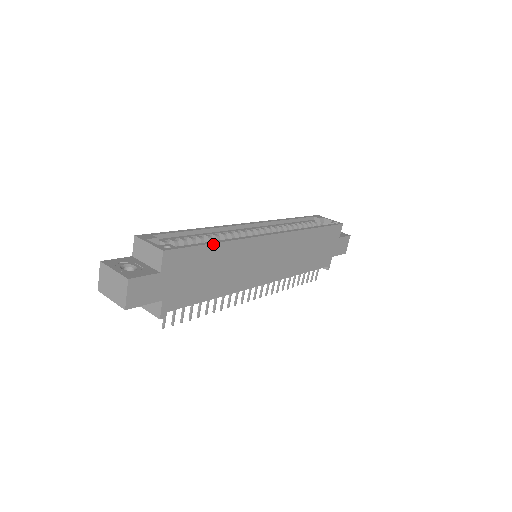
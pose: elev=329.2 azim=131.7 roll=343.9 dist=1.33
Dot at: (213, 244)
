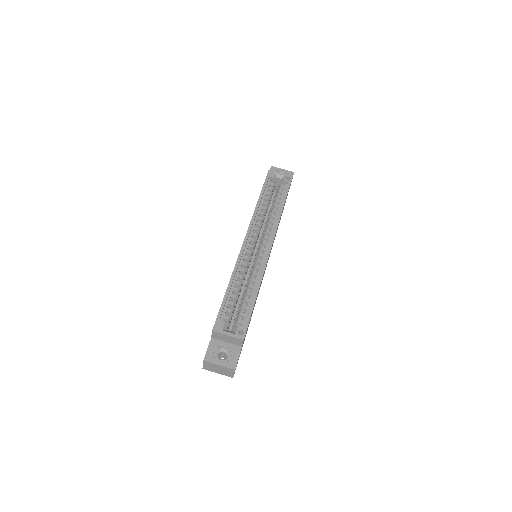
Dot at: occluded
